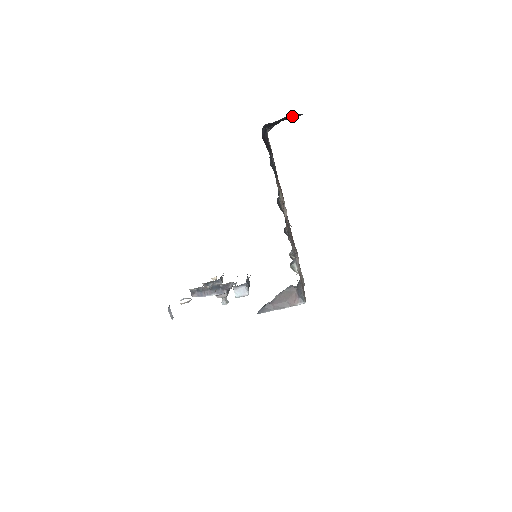
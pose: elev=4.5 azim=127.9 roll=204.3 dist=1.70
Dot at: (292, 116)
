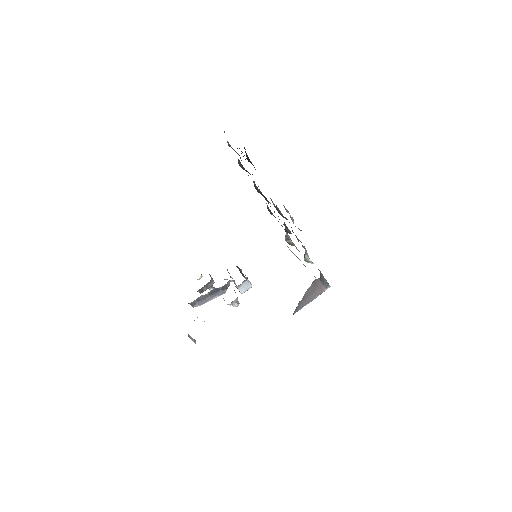
Dot at: occluded
